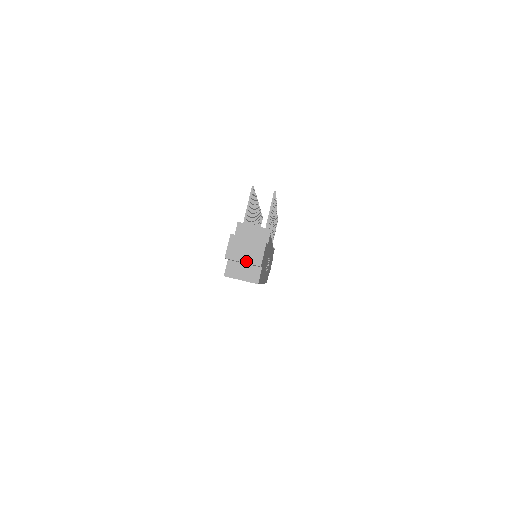
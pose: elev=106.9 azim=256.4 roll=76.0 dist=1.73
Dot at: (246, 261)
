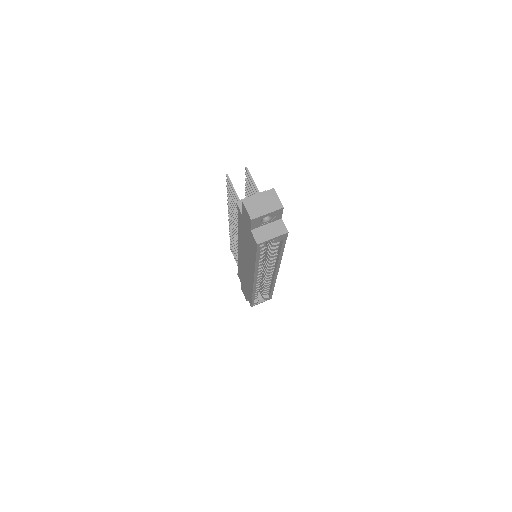
Dot at: (269, 211)
